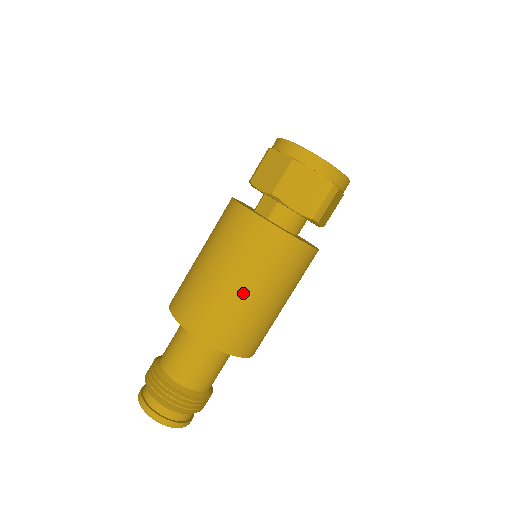
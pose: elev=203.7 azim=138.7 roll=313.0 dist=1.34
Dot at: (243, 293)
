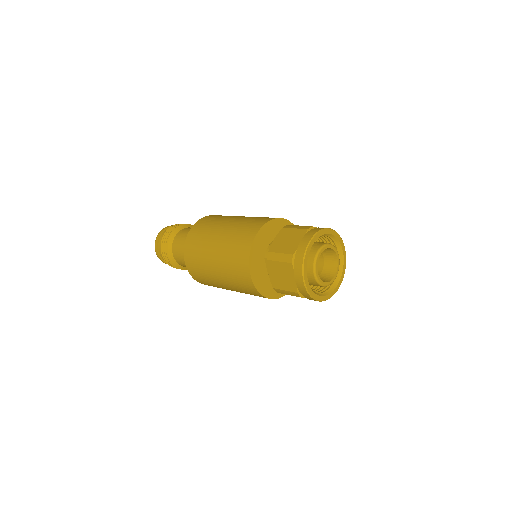
Dot at: occluded
